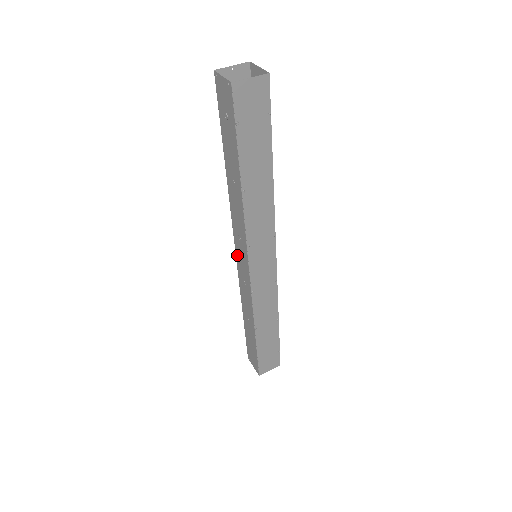
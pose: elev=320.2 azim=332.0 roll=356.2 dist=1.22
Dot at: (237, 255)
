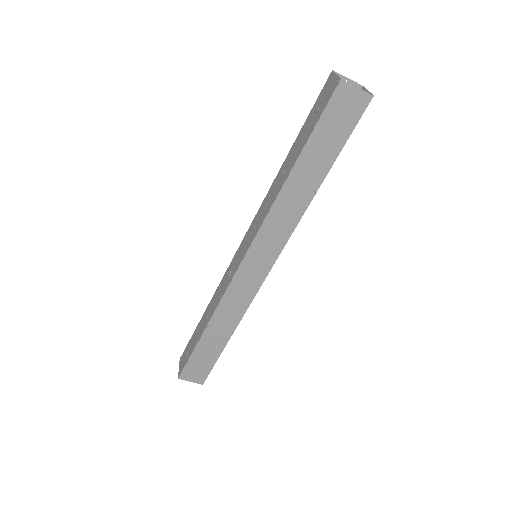
Dot at: (241, 245)
